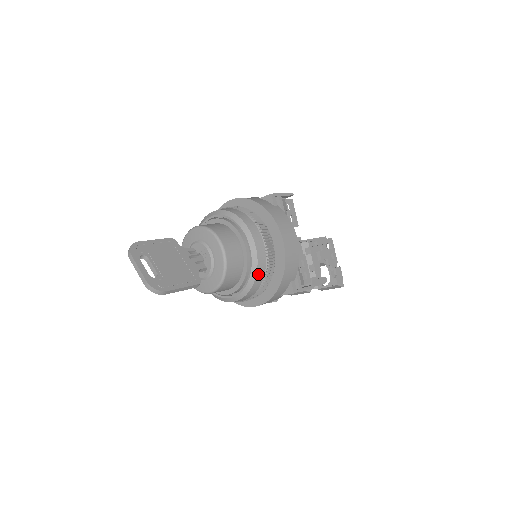
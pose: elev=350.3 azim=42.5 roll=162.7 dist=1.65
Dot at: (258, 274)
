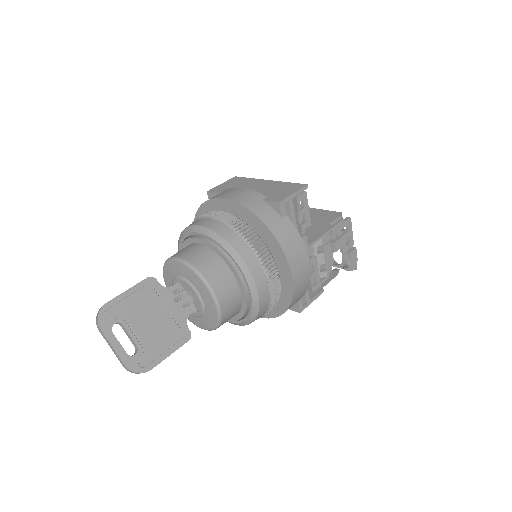
Dot at: (259, 314)
